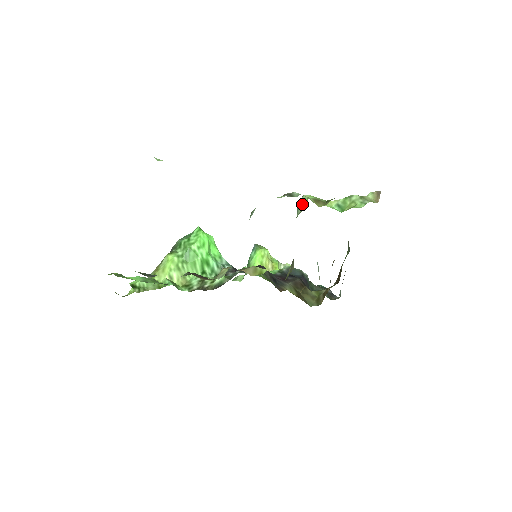
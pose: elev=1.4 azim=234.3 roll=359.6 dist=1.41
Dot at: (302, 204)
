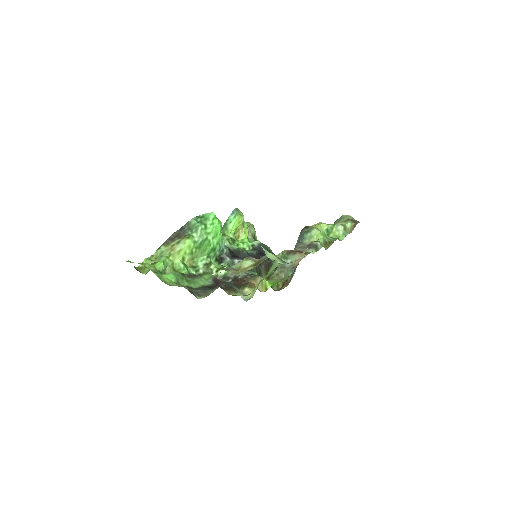
Dot at: (311, 237)
